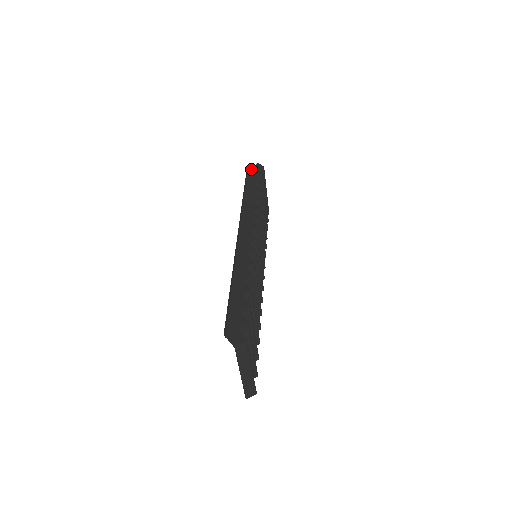
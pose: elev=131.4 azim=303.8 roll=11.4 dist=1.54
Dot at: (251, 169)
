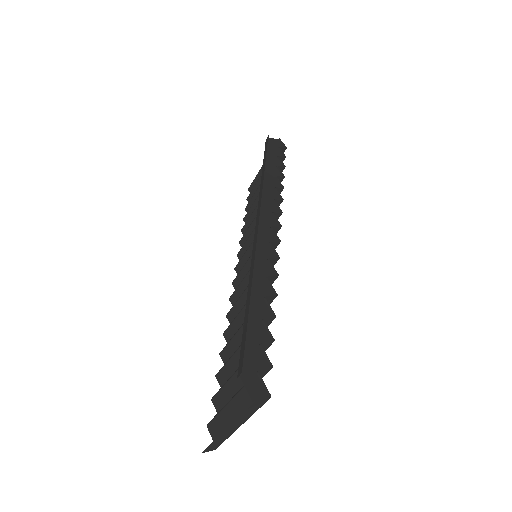
Dot at: (272, 142)
